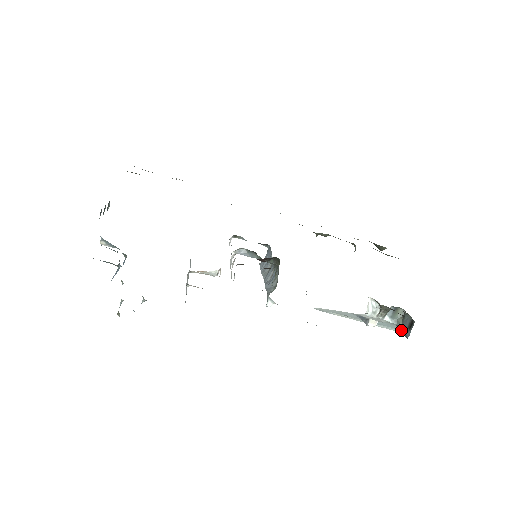
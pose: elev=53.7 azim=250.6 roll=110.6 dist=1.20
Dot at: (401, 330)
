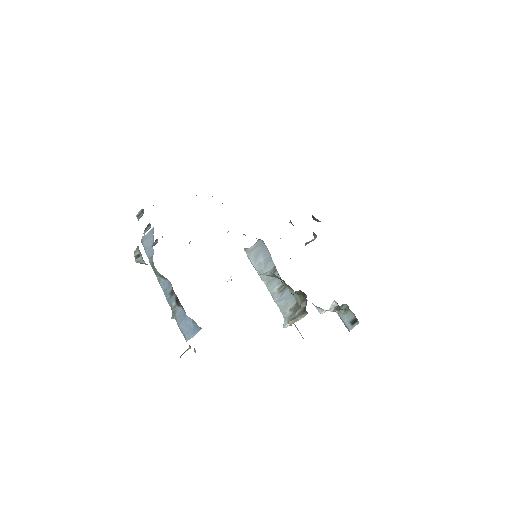
Dot at: (342, 320)
